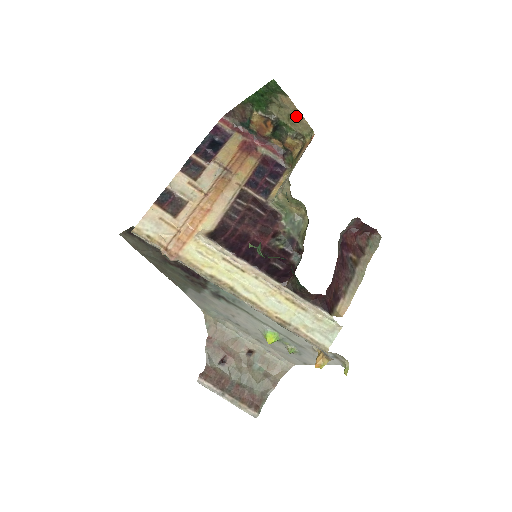
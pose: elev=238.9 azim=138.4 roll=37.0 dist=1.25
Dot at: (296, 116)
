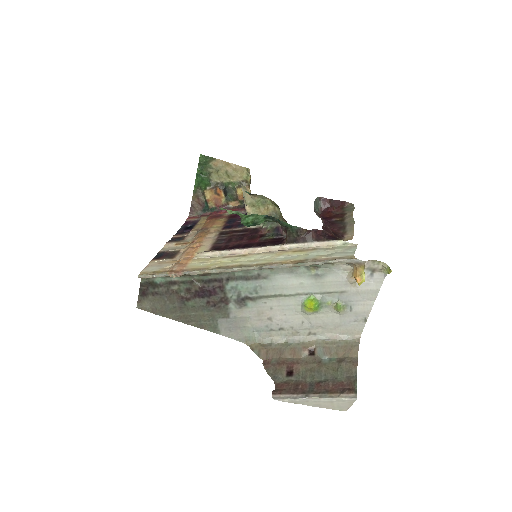
Dot at: (231, 169)
